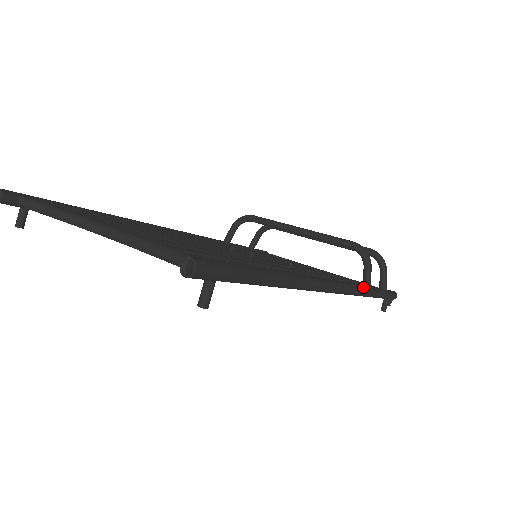
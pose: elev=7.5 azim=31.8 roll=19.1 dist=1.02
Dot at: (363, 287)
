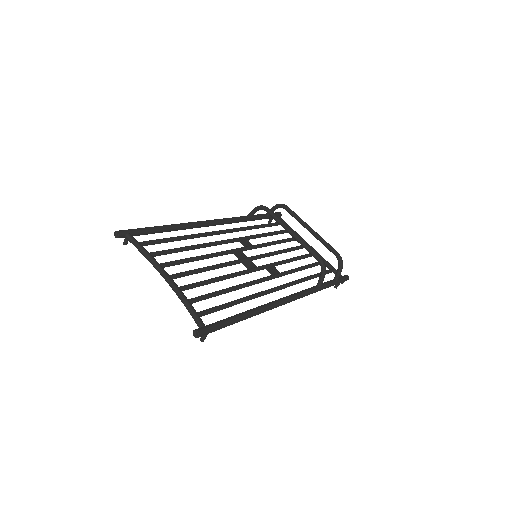
Dot at: (313, 290)
